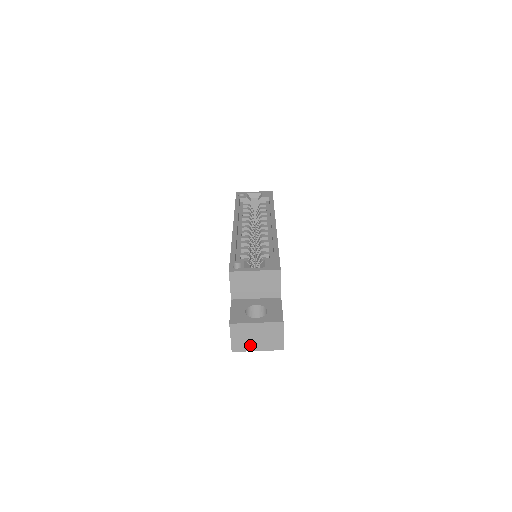
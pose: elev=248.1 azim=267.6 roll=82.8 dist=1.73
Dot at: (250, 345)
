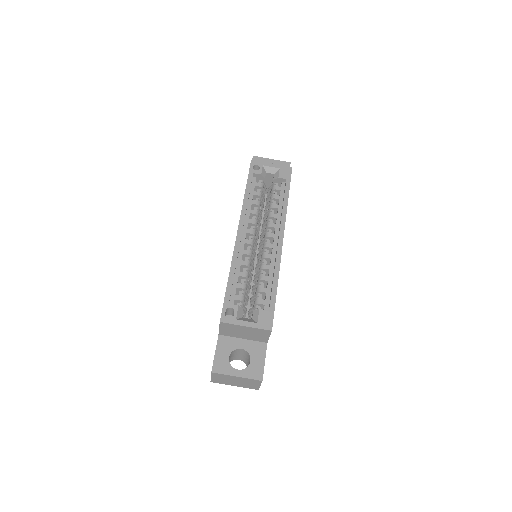
Dot at: (228, 383)
